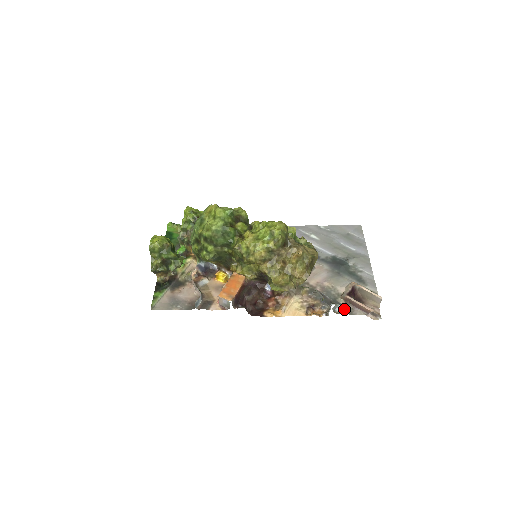
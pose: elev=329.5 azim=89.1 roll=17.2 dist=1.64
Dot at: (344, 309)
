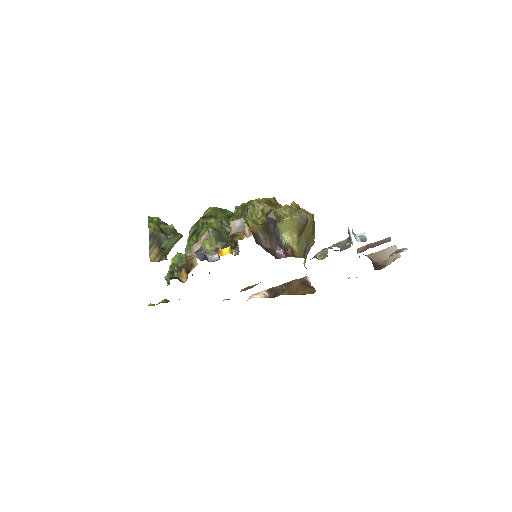
Dot at: (364, 234)
